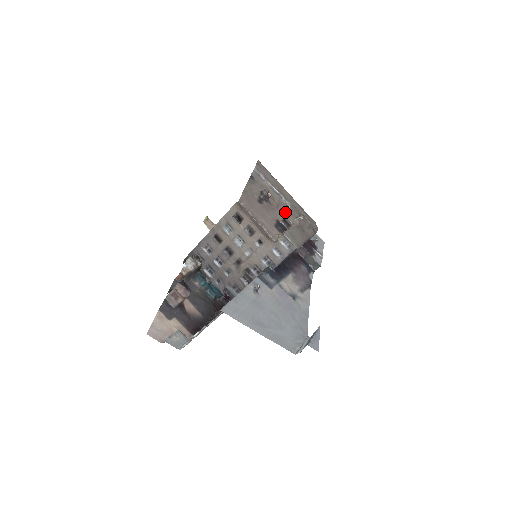
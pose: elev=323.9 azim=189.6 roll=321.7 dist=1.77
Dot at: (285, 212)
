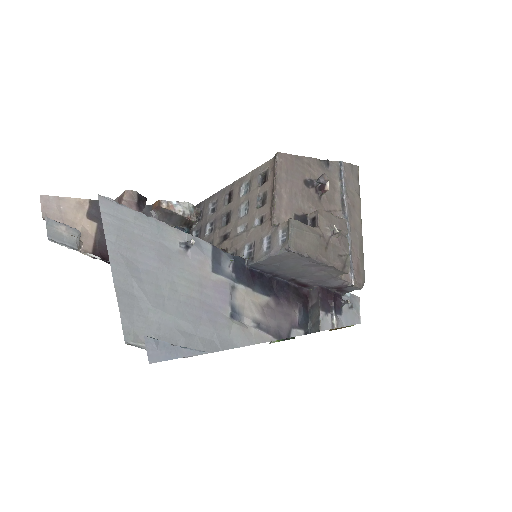
Dot at: (323, 211)
